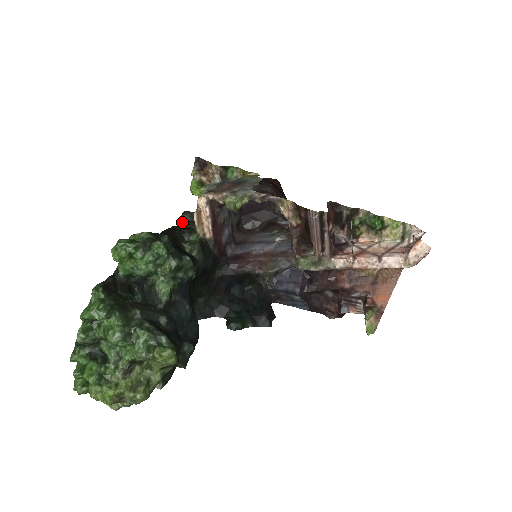
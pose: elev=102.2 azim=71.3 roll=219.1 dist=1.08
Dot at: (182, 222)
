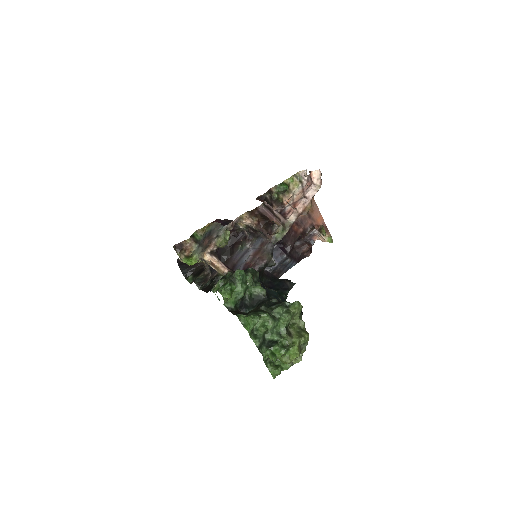
Dot at: (200, 286)
